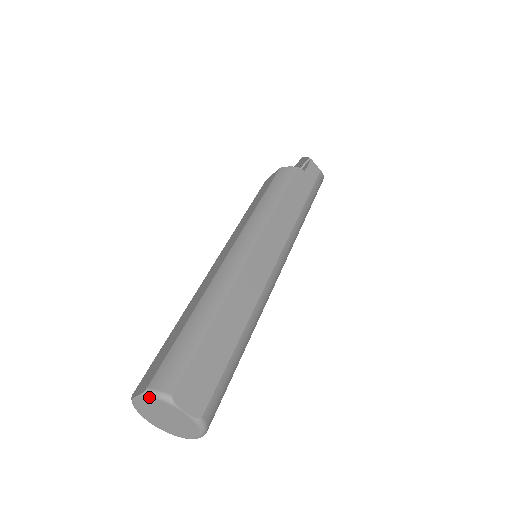
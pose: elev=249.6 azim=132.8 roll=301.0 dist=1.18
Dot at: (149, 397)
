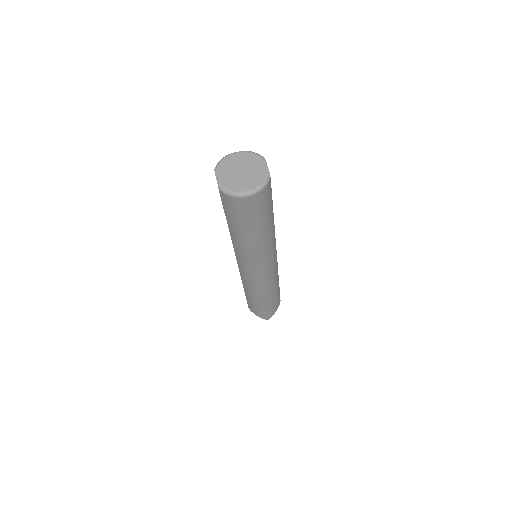
Dot at: (249, 152)
